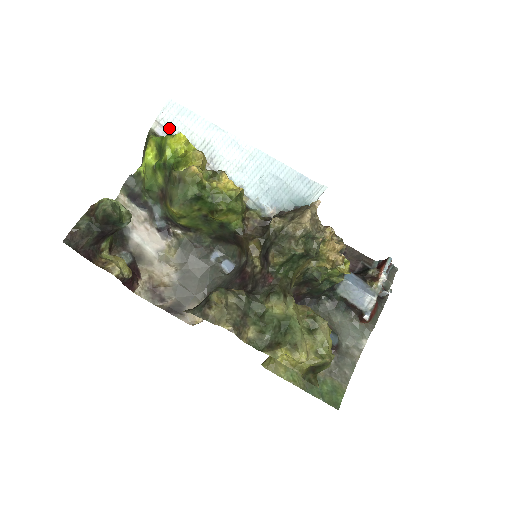
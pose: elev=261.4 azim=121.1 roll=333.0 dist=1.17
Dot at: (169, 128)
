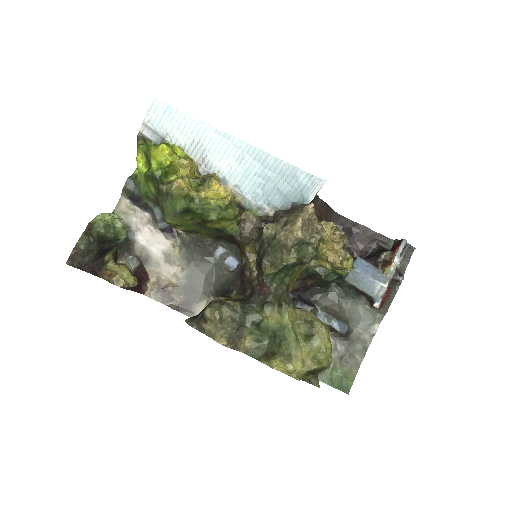
Dot at: (157, 130)
